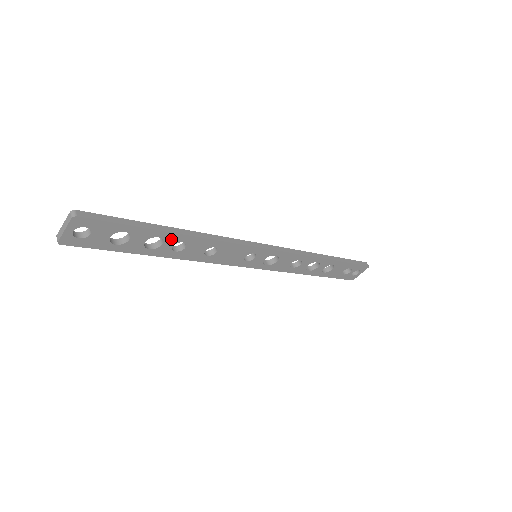
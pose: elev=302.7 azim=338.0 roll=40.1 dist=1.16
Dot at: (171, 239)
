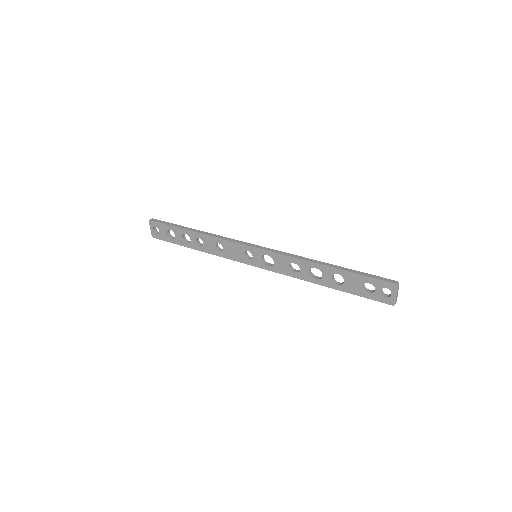
Dot at: (192, 235)
